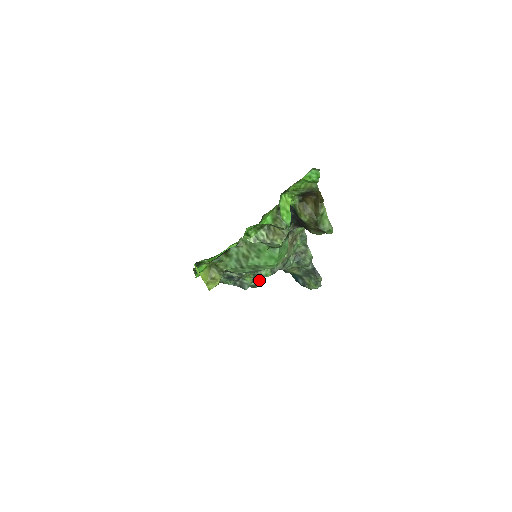
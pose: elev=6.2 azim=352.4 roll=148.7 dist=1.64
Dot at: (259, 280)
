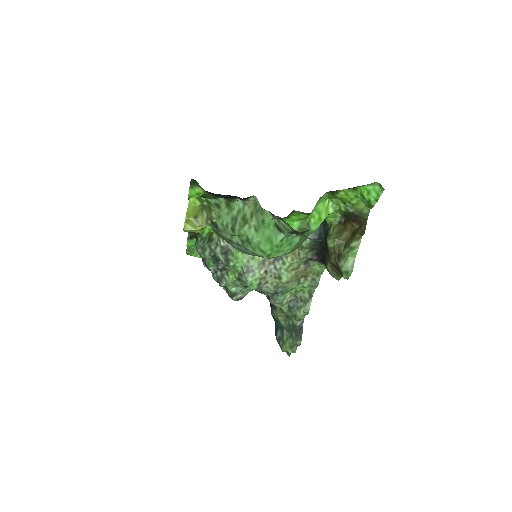
Dot at: (241, 293)
